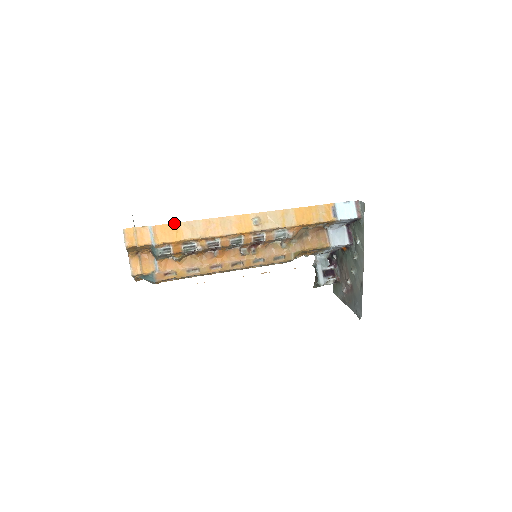
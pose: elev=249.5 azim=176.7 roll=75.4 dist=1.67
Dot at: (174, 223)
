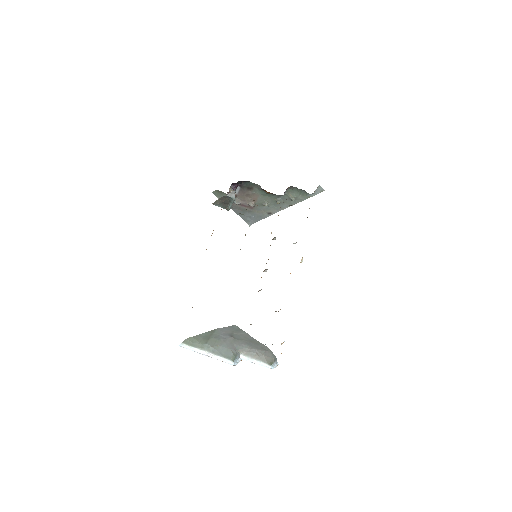
Dot at: occluded
